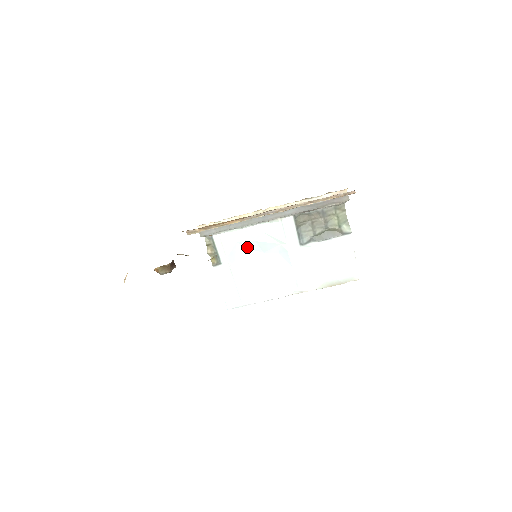
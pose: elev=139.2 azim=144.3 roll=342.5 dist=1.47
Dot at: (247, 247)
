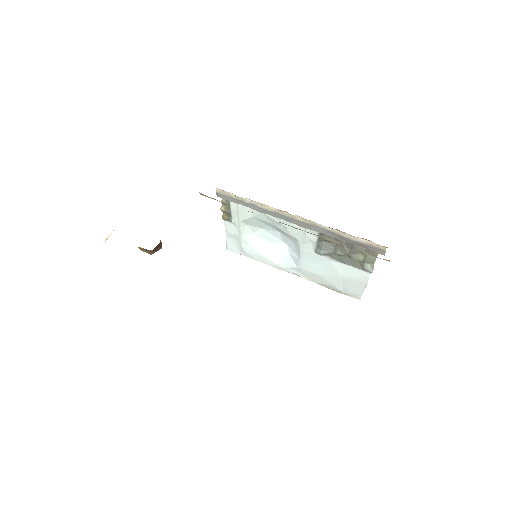
Dot at: (263, 222)
